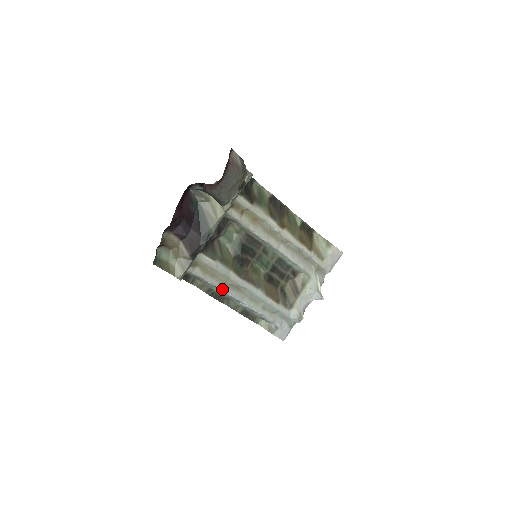
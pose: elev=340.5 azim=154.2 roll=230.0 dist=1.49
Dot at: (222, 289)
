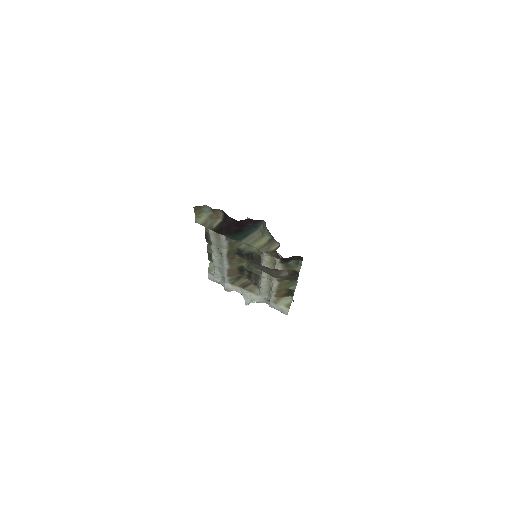
Dot at: (212, 244)
